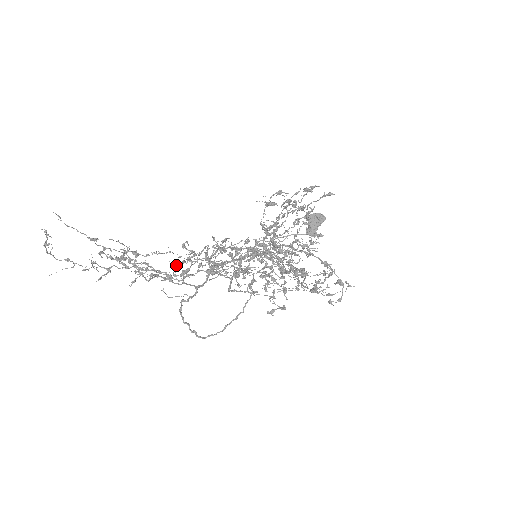
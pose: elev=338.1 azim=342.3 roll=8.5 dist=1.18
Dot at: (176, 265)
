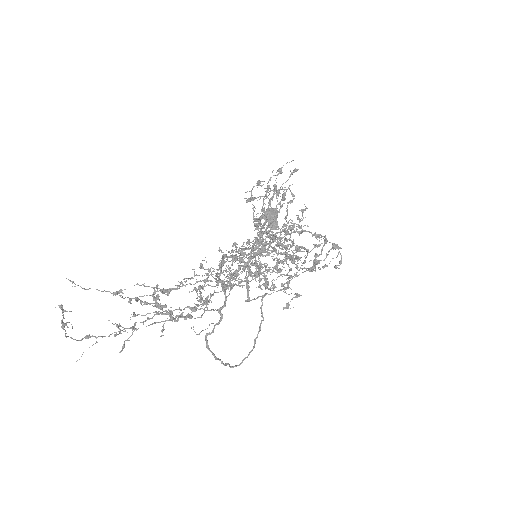
Dot at: occluded
